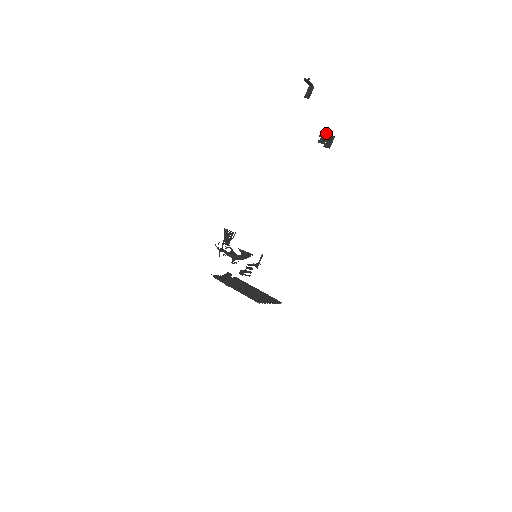
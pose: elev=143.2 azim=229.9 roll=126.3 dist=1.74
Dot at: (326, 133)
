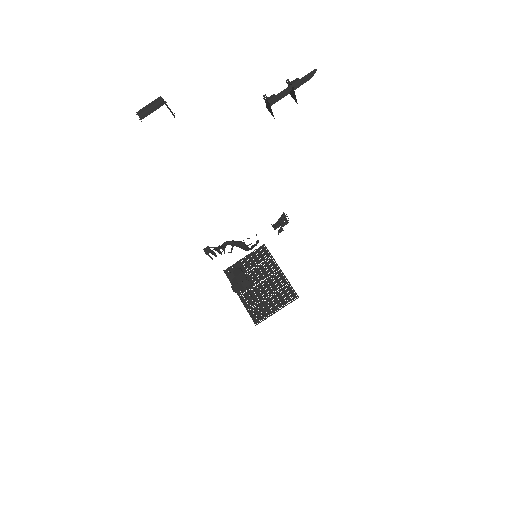
Dot at: (267, 102)
